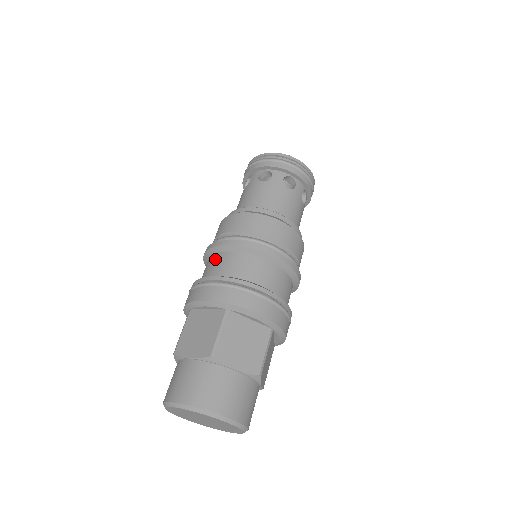
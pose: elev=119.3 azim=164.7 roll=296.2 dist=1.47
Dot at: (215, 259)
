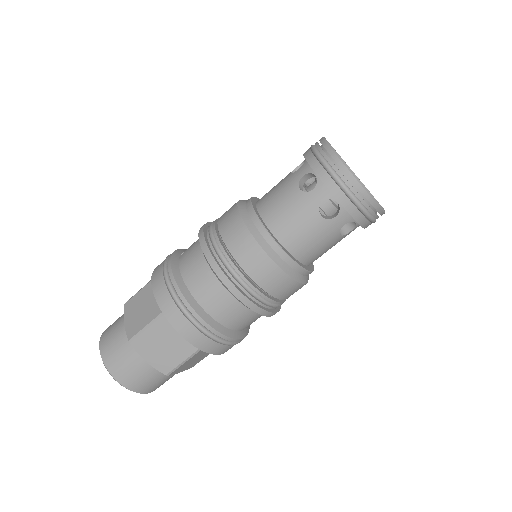
Dot at: (194, 249)
